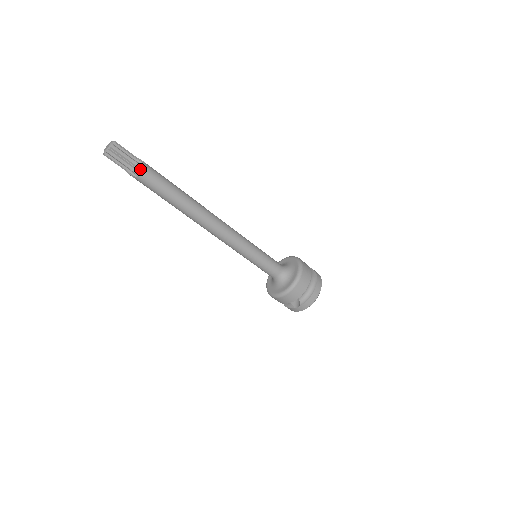
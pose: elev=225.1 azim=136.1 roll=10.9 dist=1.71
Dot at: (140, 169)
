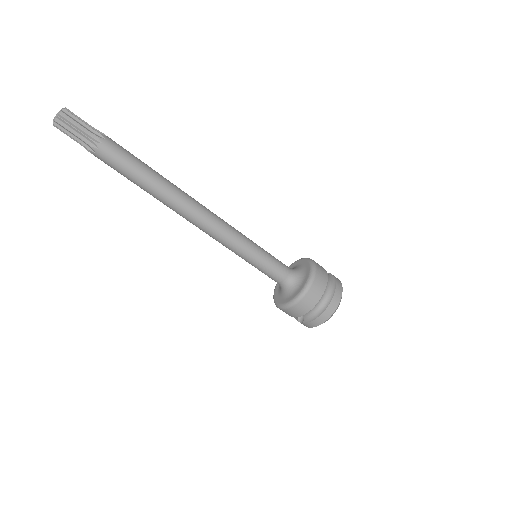
Dot at: (94, 147)
